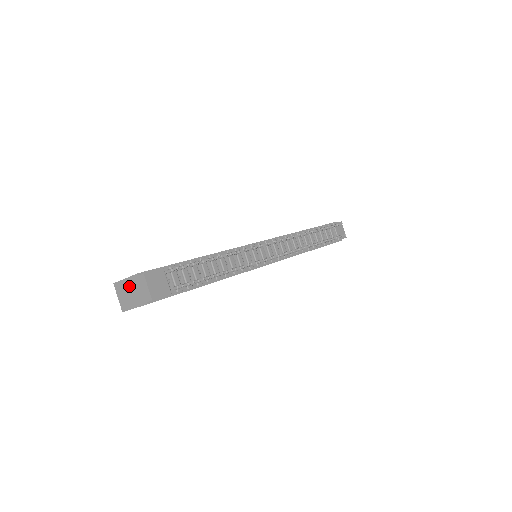
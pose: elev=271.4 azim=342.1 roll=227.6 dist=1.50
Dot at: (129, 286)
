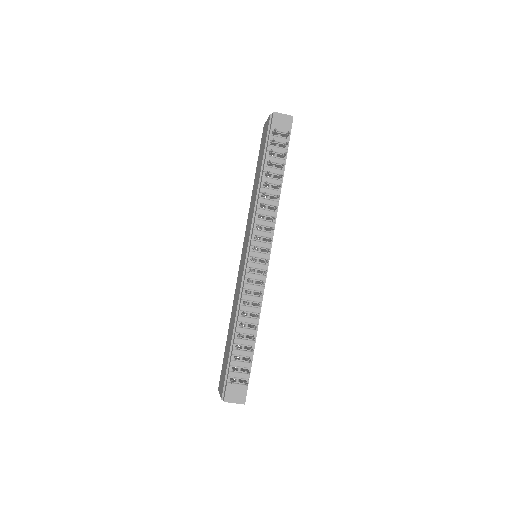
Dot at: occluded
